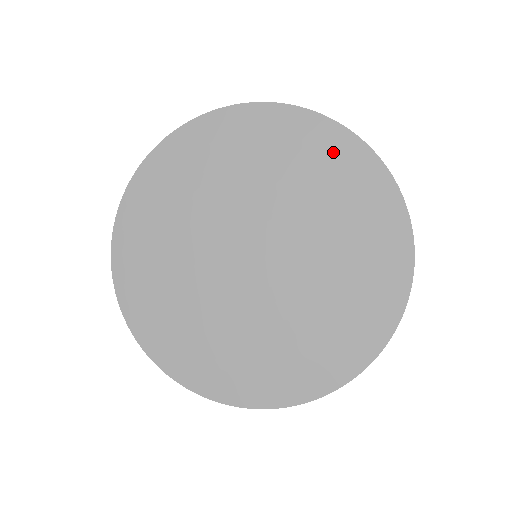
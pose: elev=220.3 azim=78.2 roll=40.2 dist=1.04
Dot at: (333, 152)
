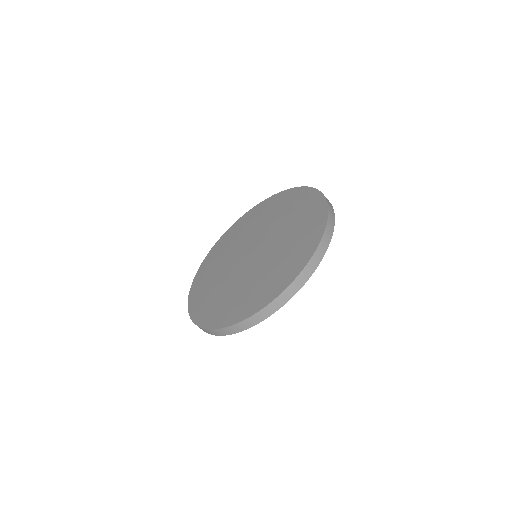
Dot at: (269, 204)
